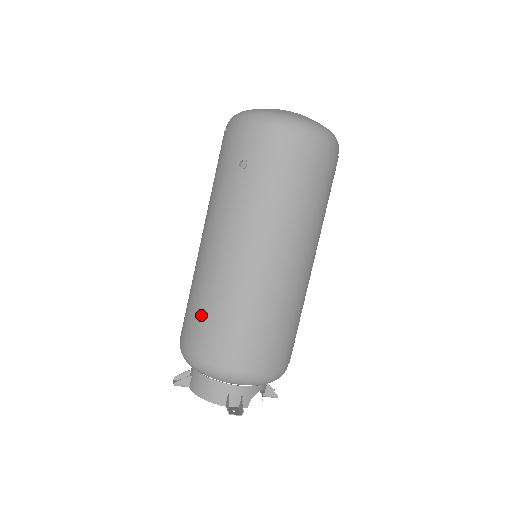
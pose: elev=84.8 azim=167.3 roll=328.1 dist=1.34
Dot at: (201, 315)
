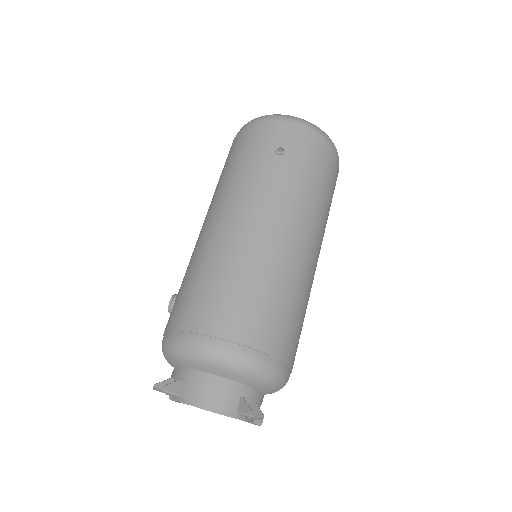
Dot at: (224, 292)
